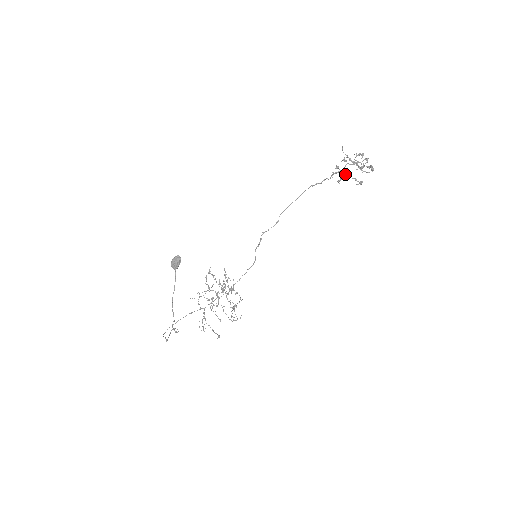
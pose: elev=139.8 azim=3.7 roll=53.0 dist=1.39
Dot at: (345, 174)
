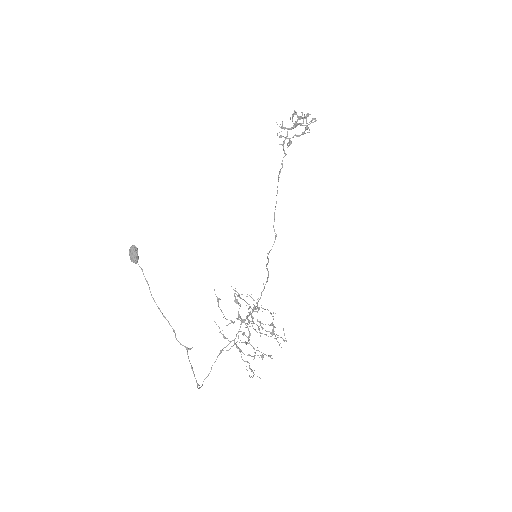
Dot at: (292, 137)
